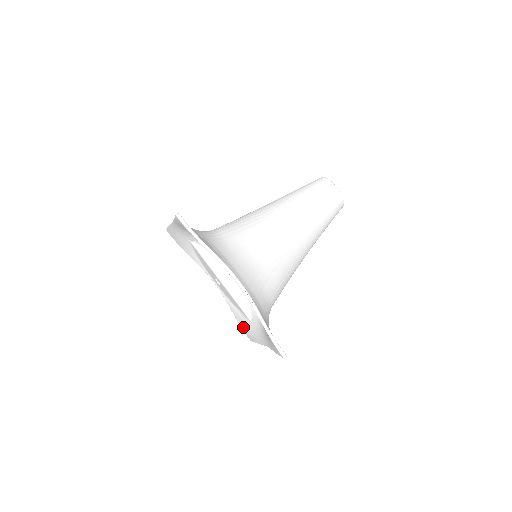
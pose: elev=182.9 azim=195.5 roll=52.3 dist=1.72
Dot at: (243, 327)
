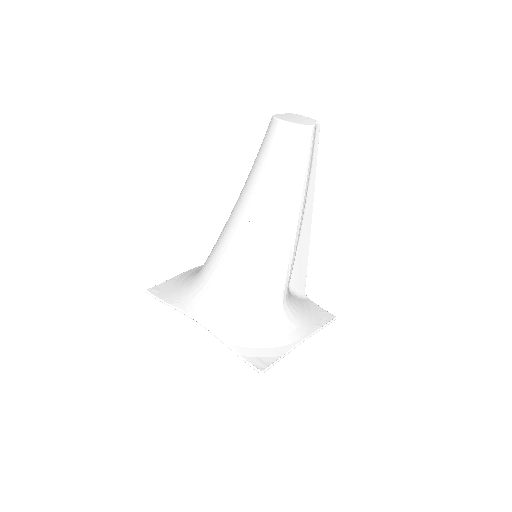
Dot at: occluded
